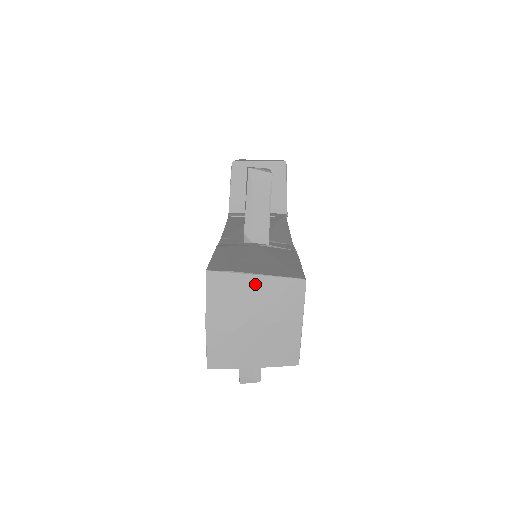
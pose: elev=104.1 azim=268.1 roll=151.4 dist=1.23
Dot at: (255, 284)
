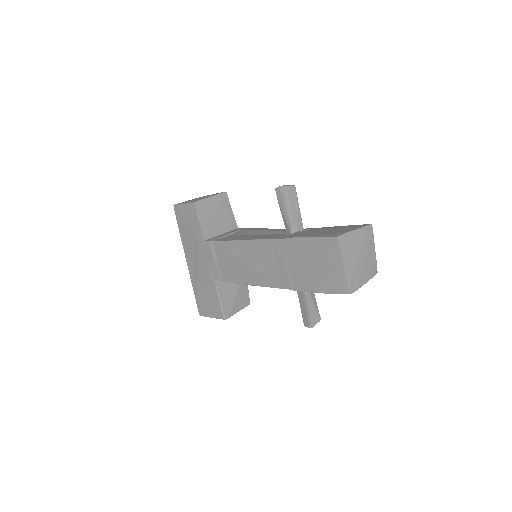
Dot at: (356, 235)
